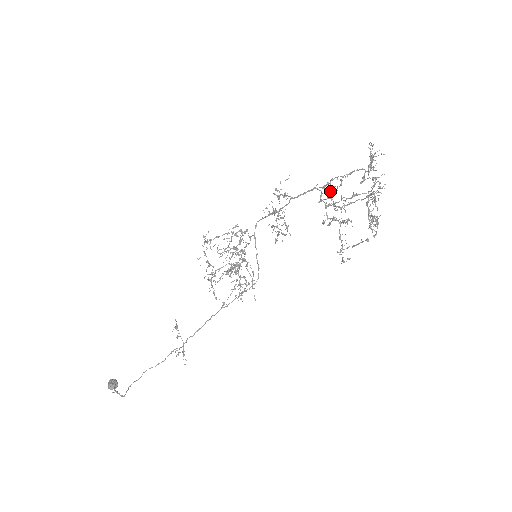
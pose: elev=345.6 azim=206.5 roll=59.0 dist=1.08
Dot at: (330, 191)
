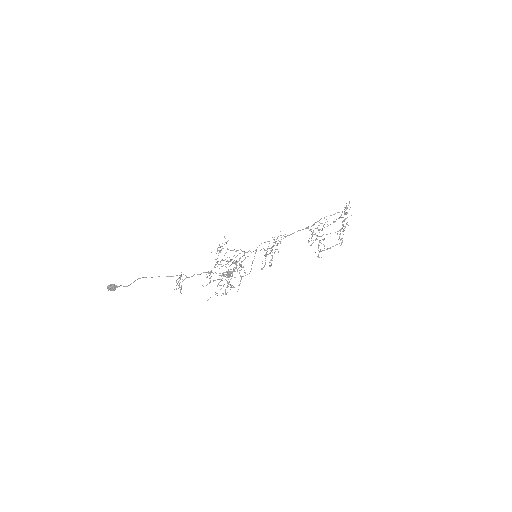
Dot at: (317, 227)
